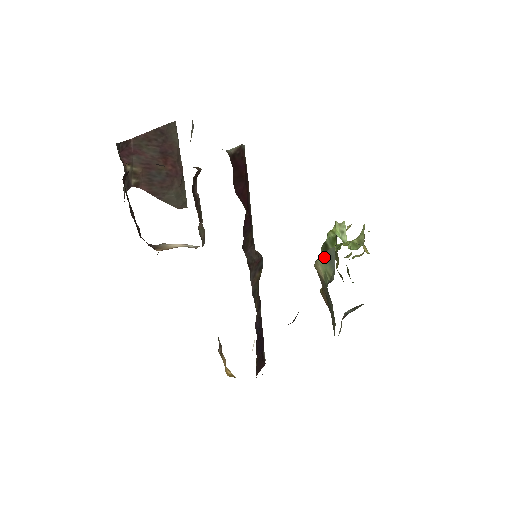
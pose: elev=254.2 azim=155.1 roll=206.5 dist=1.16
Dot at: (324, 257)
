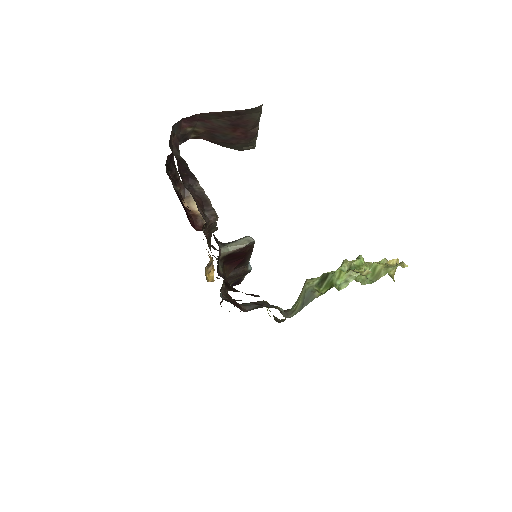
Dot at: (306, 293)
